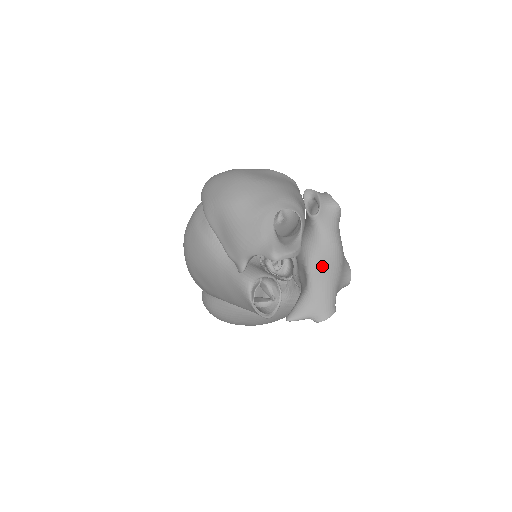
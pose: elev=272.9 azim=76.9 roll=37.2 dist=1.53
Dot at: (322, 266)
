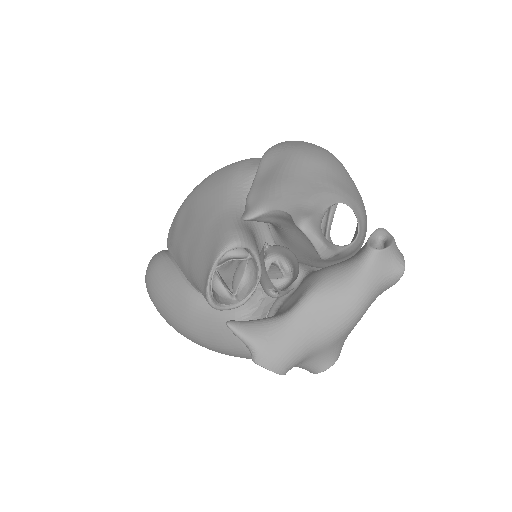
Dot at: (326, 308)
